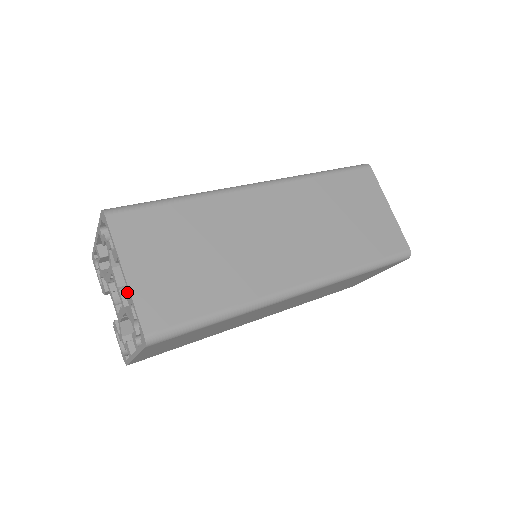
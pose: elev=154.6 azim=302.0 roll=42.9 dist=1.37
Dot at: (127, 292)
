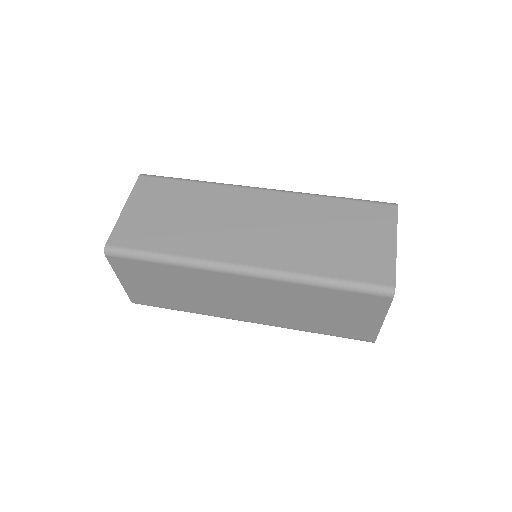
Dot at: occluded
